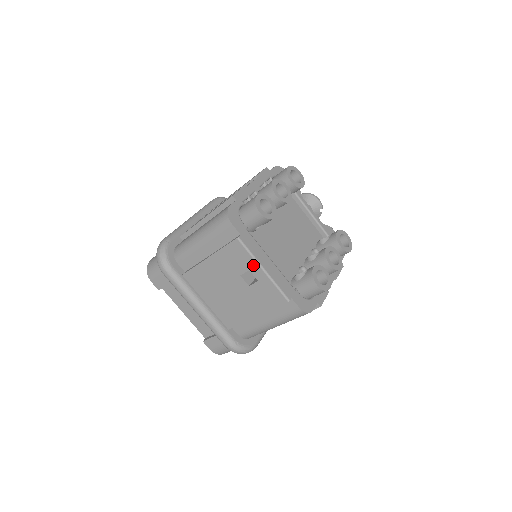
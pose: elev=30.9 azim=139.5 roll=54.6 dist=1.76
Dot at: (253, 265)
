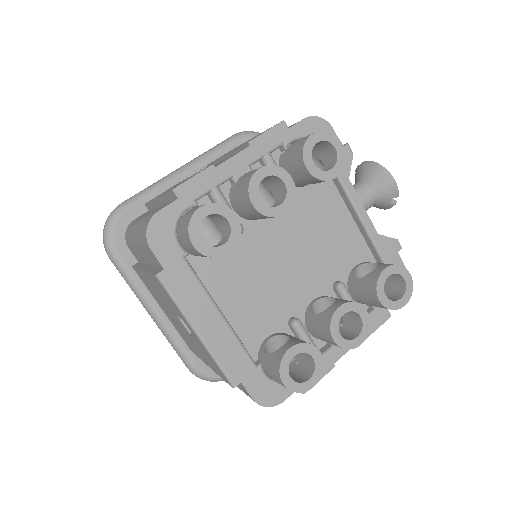
Dot at: (184, 319)
